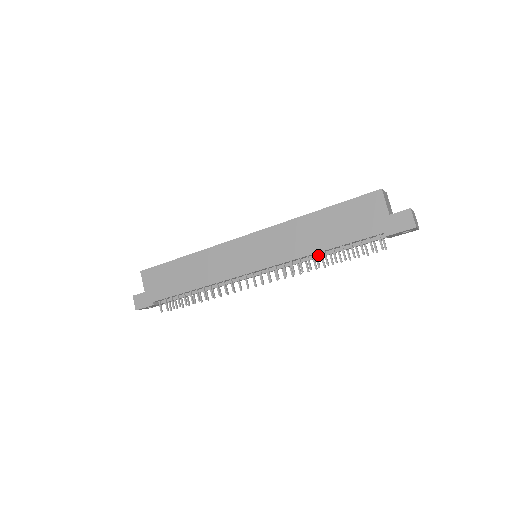
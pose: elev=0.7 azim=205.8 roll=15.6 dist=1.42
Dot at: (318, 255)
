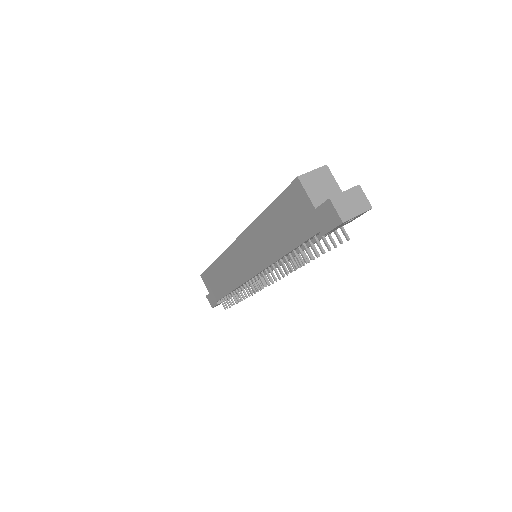
Dot at: occluded
